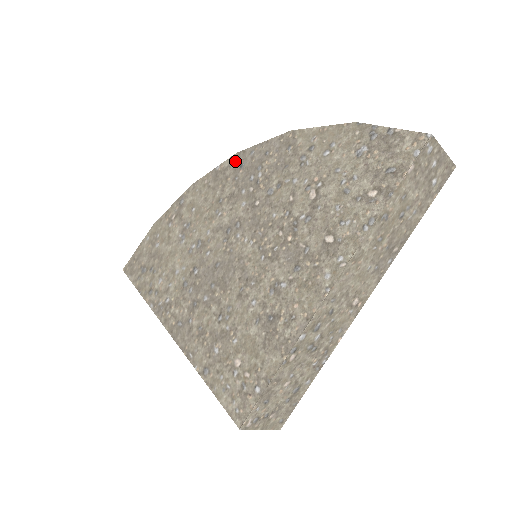
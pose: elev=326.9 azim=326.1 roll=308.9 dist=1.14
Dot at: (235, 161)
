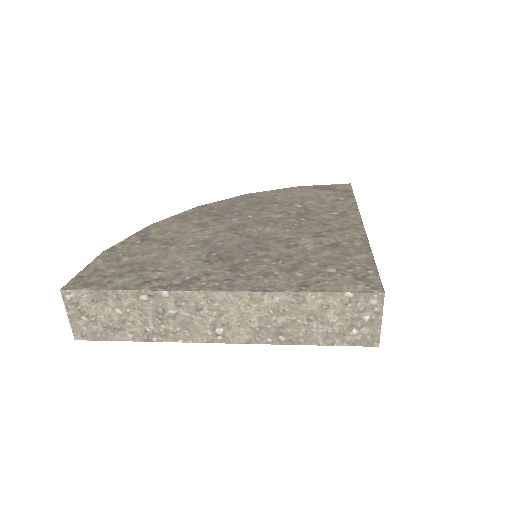
Dot at: (200, 209)
